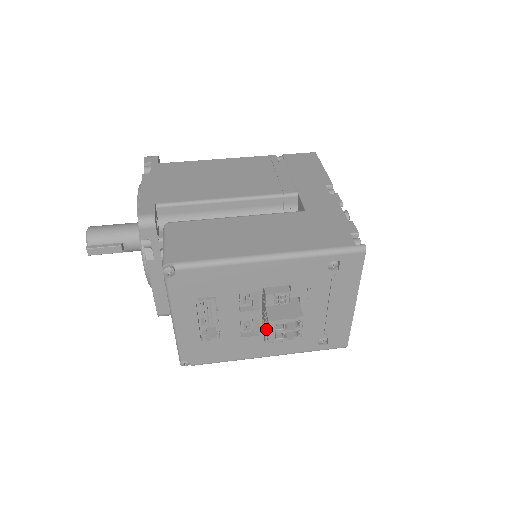
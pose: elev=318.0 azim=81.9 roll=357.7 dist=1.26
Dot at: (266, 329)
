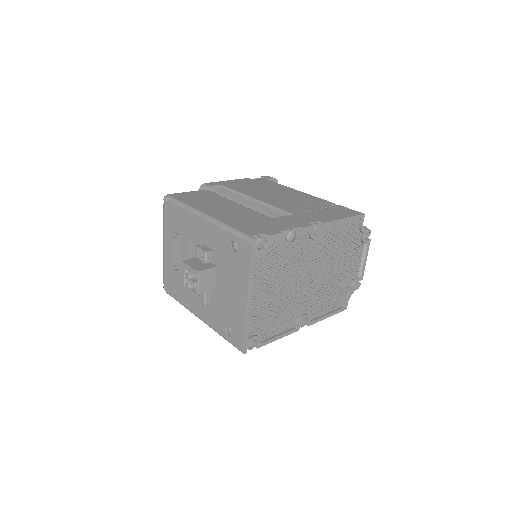
Dot at: occluded
